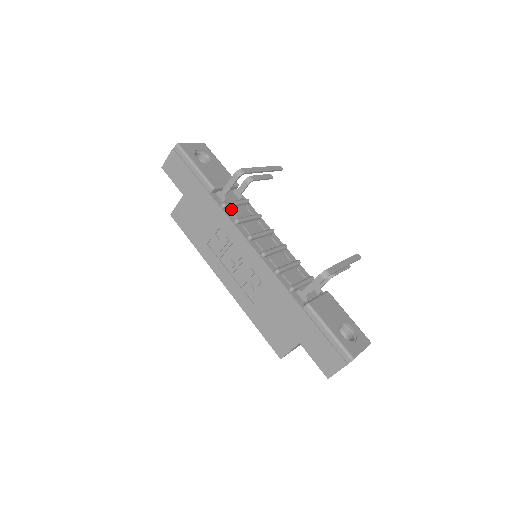
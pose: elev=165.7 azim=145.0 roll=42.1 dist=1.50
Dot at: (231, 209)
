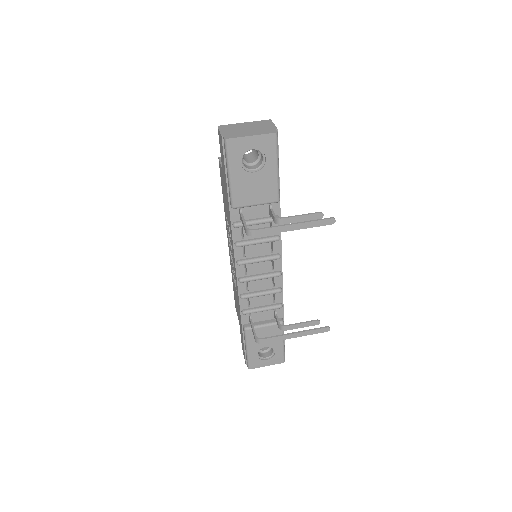
Dot at: occluded
